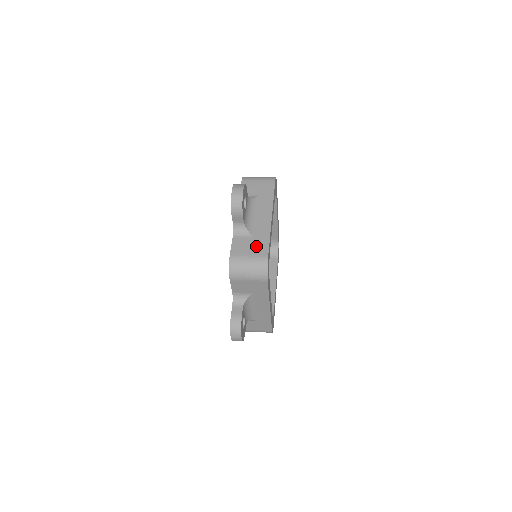
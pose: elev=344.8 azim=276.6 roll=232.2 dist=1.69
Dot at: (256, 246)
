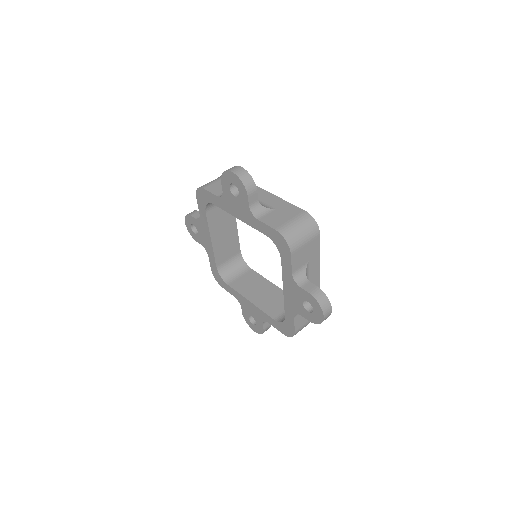
Dot at: (286, 212)
